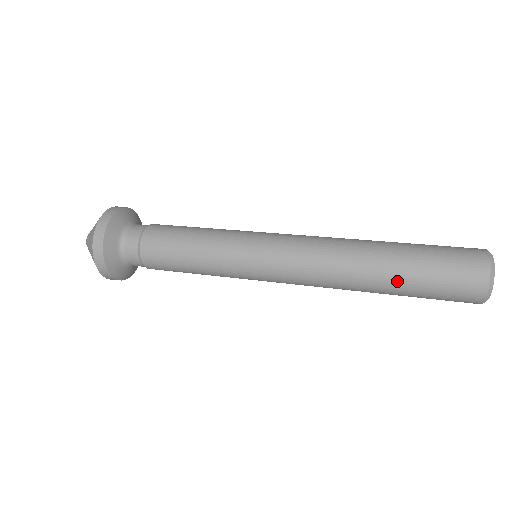
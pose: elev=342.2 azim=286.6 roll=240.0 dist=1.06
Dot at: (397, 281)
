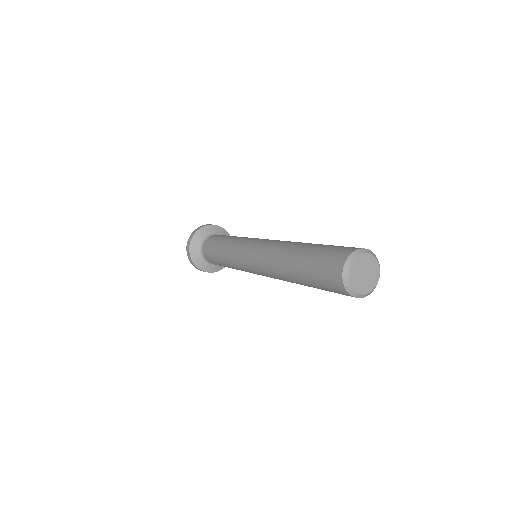
Dot at: (299, 261)
